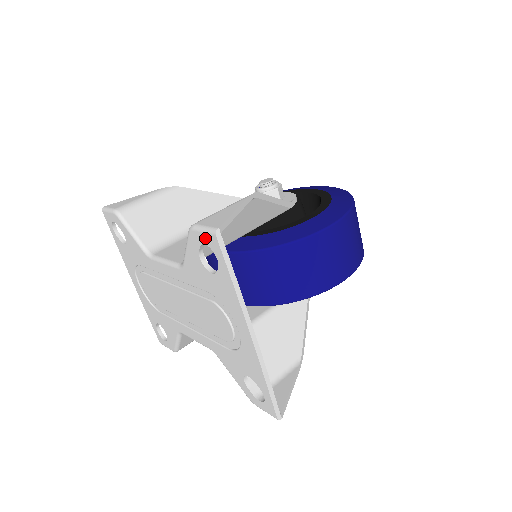
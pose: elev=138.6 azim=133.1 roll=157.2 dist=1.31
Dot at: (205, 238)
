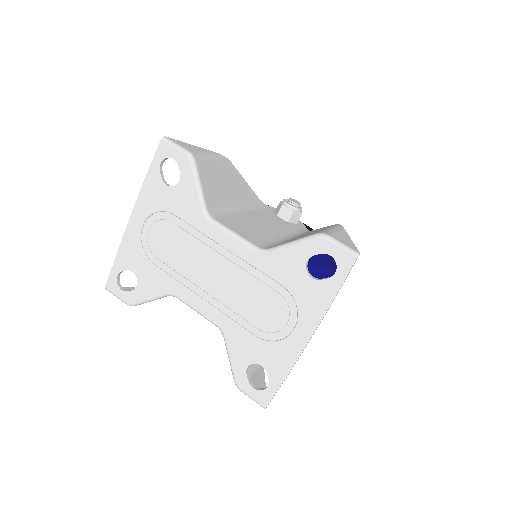
Dot at: (338, 252)
